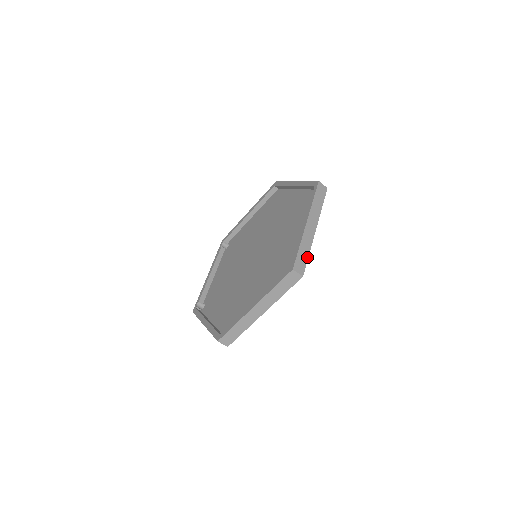
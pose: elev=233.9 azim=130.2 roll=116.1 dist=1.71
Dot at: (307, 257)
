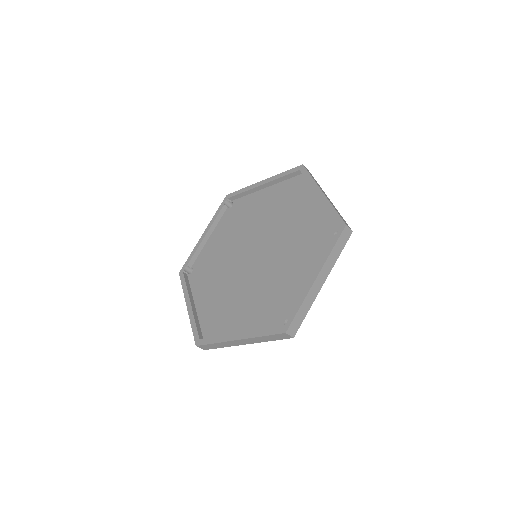
Dot at: (304, 316)
